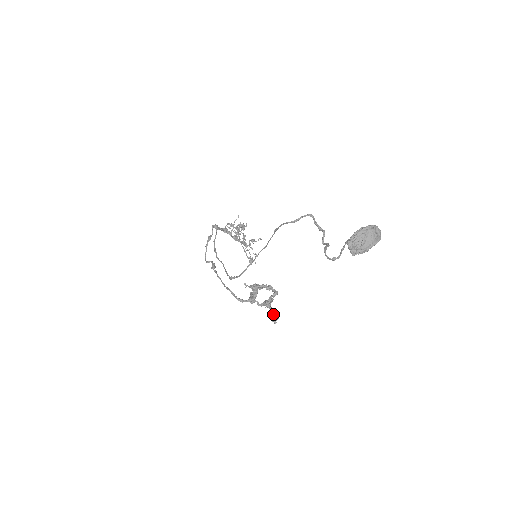
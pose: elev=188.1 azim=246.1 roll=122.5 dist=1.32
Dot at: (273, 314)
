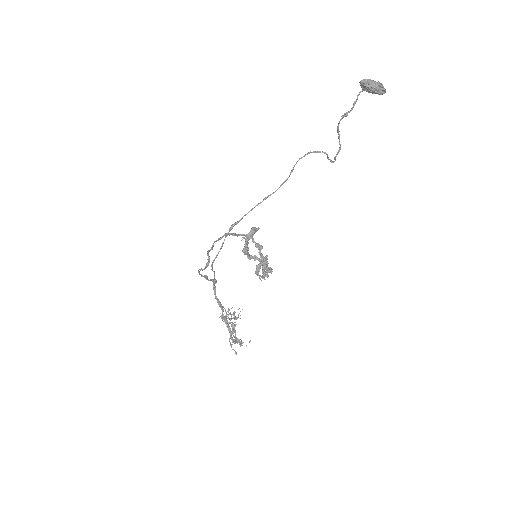
Dot at: (265, 263)
